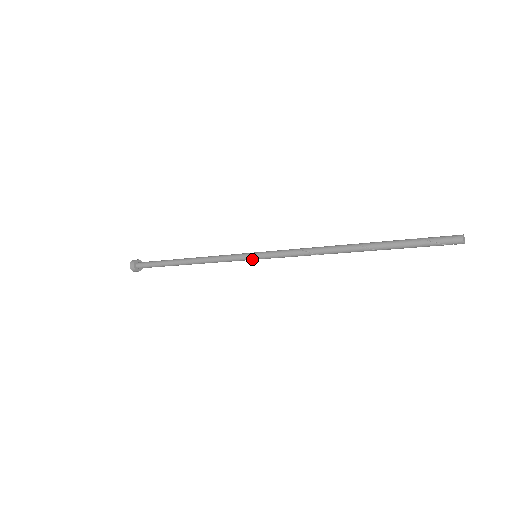
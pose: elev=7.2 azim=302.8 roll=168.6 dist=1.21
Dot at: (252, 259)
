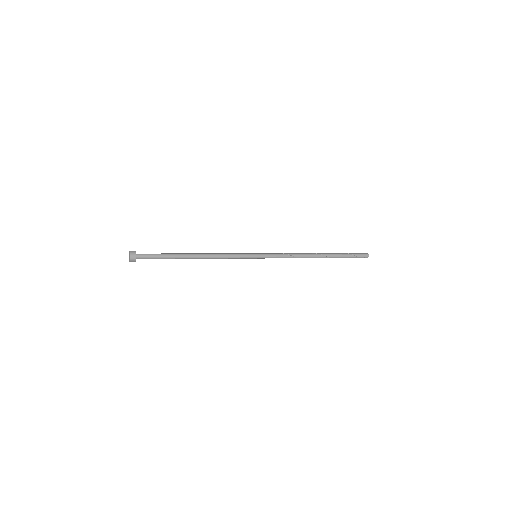
Dot at: (254, 258)
